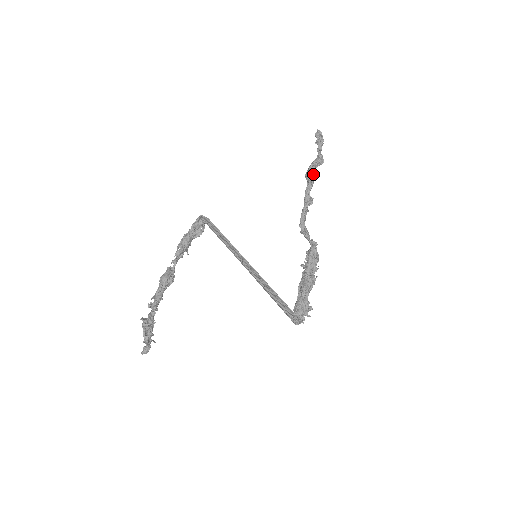
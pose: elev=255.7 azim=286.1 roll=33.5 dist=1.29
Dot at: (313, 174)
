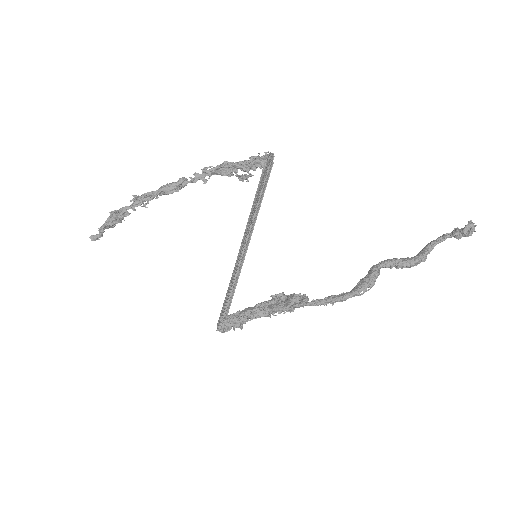
Dot at: occluded
